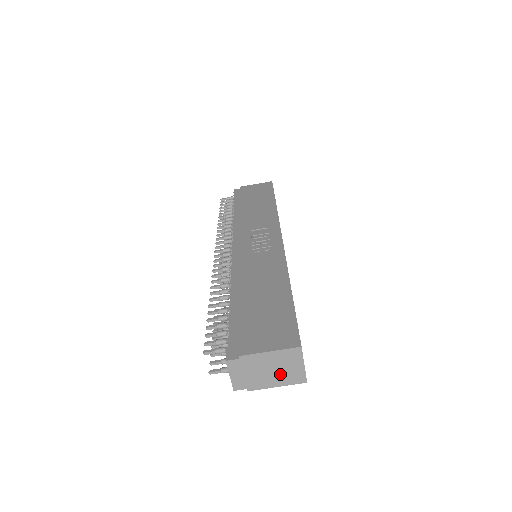
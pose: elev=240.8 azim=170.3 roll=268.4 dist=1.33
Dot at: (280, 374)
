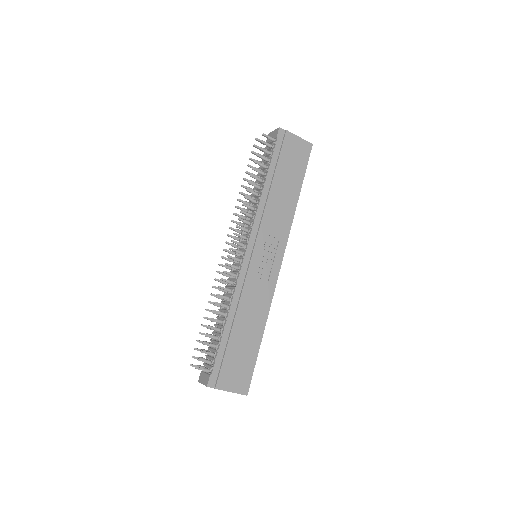
Dot at: occluded
